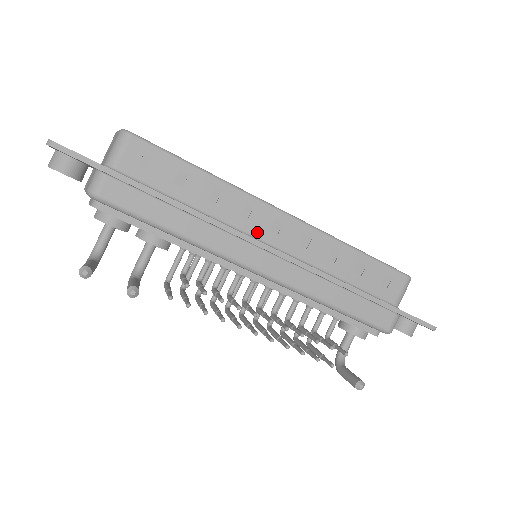
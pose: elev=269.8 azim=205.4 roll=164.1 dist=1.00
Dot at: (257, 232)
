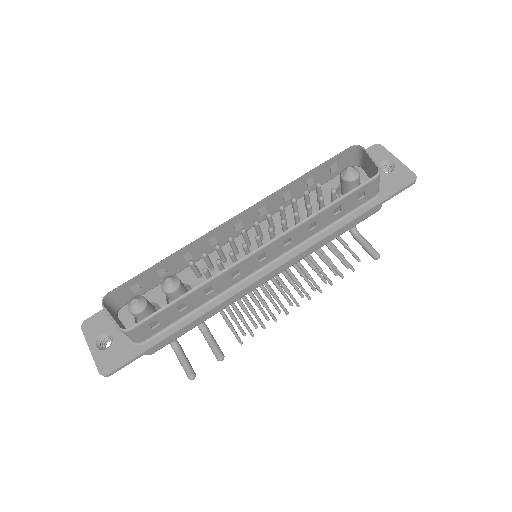
Dot at: (252, 271)
